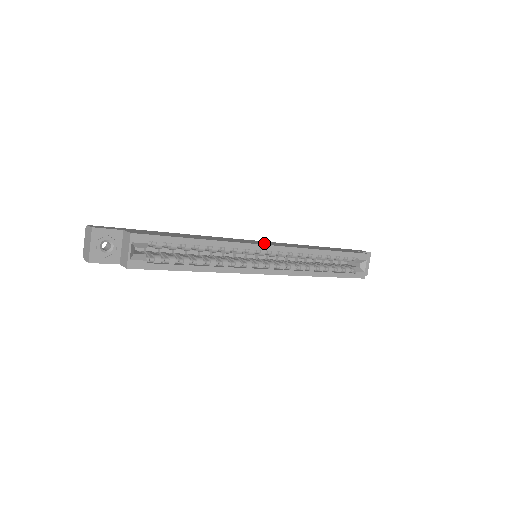
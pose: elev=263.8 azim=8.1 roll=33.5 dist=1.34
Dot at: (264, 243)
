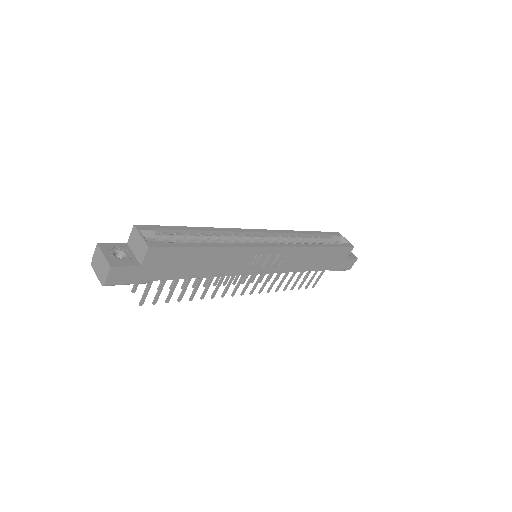
Dot at: occluded
